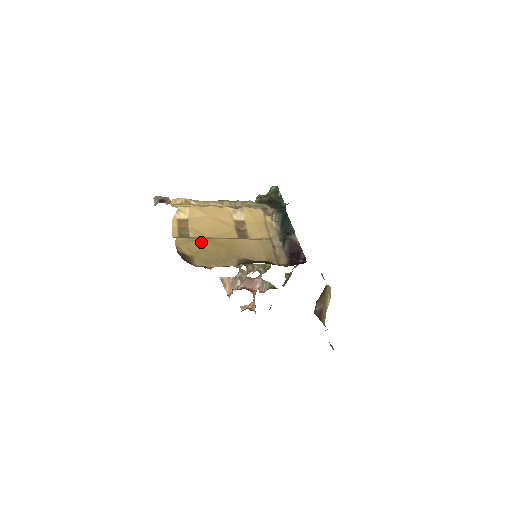
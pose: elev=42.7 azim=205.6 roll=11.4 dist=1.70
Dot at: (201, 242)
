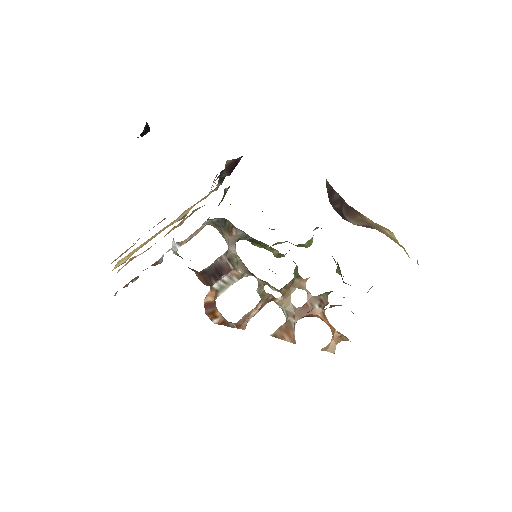
Dot at: (132, 246)
